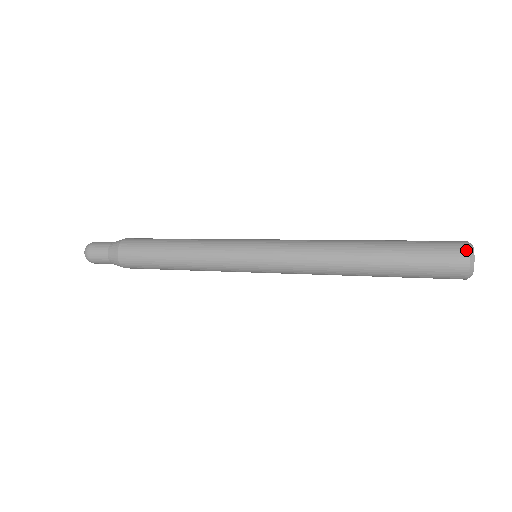
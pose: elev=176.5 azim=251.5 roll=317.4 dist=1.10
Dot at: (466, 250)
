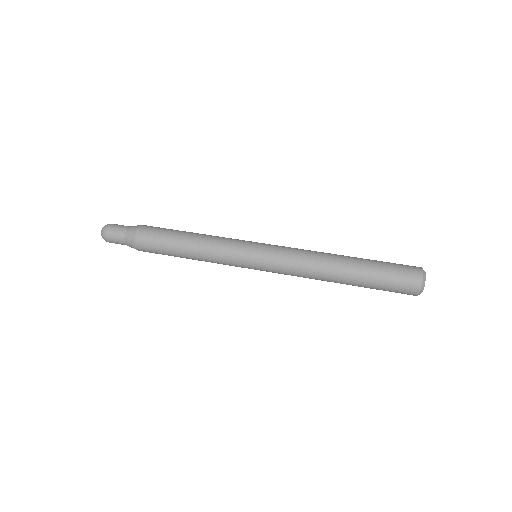
Dot at: (416, 294)
